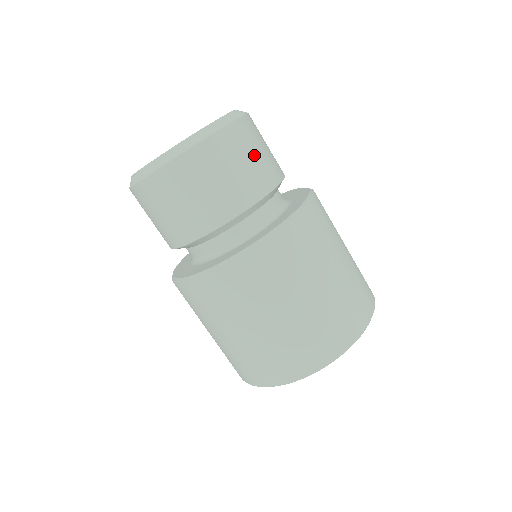
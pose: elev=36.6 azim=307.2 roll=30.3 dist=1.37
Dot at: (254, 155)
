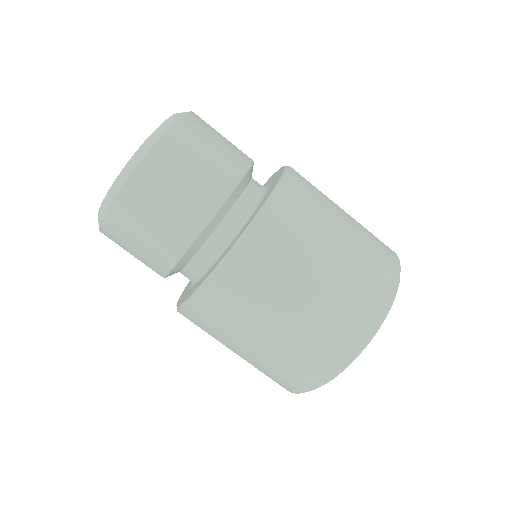
Dot at: (221, 138)
